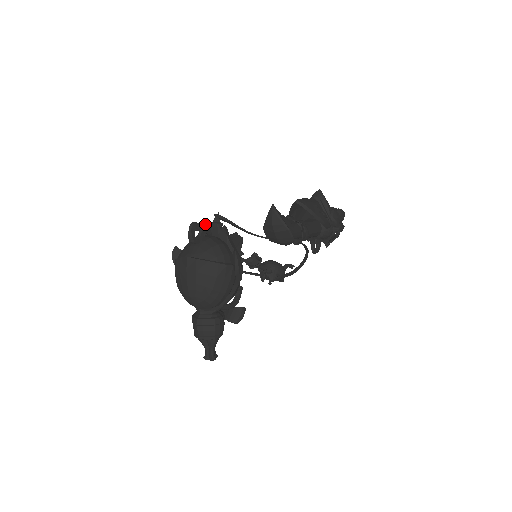
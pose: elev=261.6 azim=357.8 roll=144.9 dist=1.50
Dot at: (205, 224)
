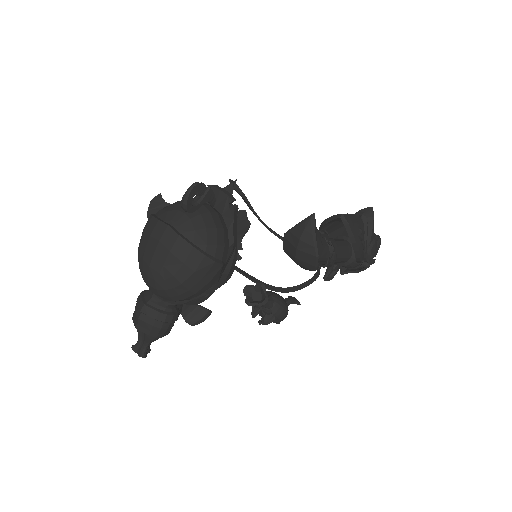
Dot at: (212, 190)
